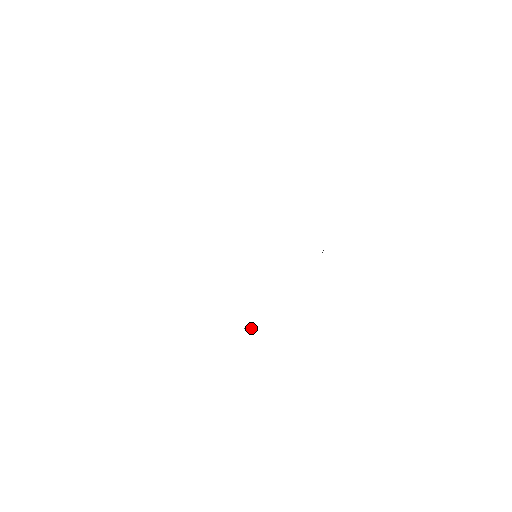
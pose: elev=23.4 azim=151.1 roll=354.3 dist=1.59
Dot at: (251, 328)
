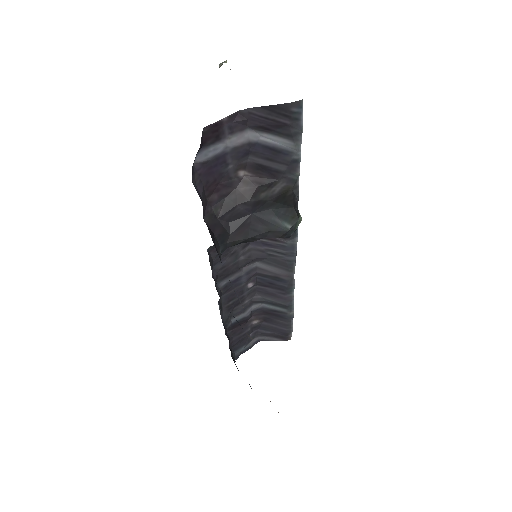
Dot at: occluded
